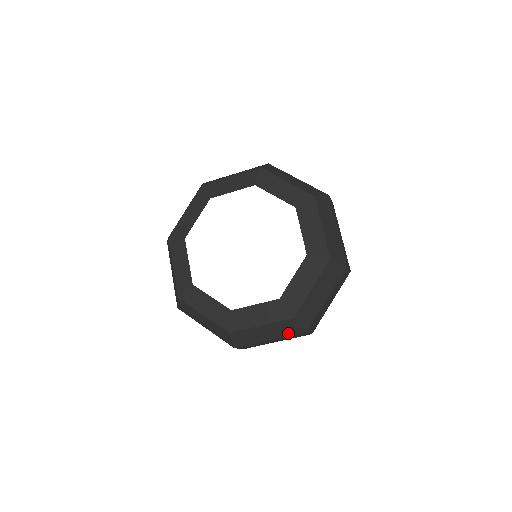
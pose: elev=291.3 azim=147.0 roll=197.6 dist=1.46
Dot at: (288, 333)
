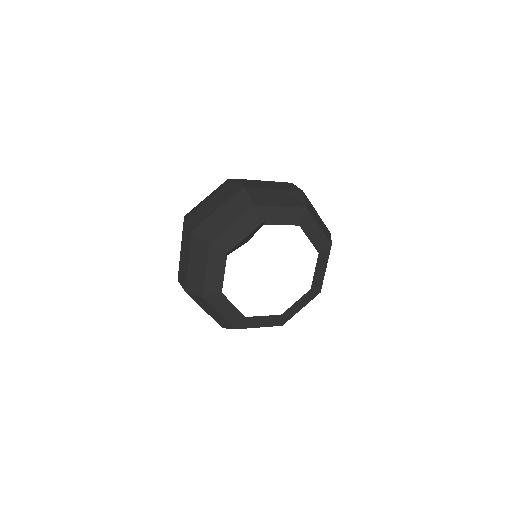
Dot at: occluded
